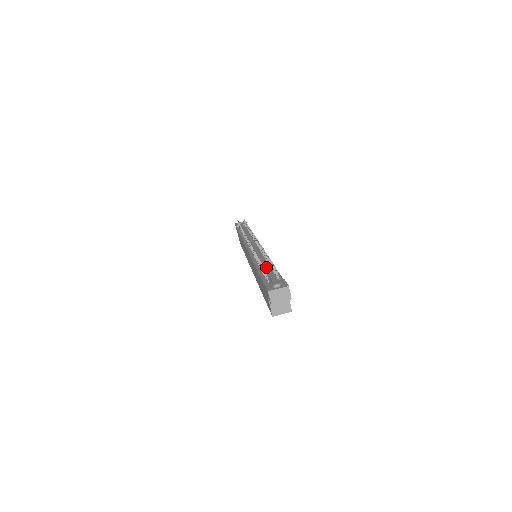
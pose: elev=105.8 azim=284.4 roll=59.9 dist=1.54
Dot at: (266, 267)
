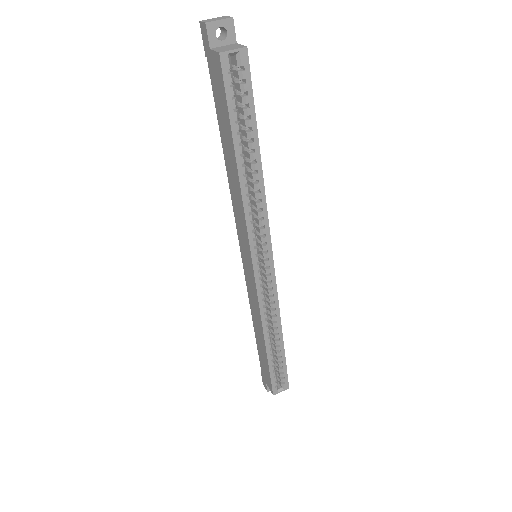
Dot at: occluded
